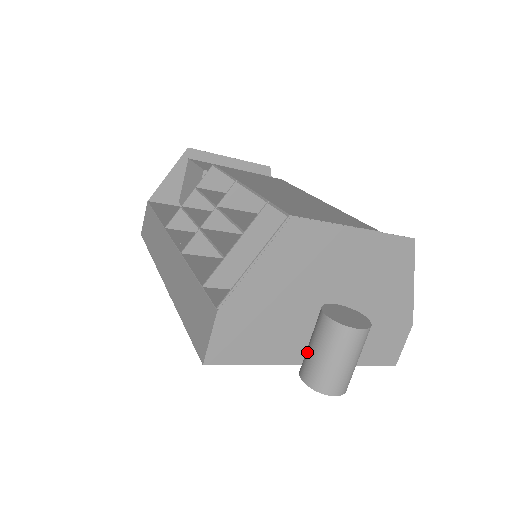
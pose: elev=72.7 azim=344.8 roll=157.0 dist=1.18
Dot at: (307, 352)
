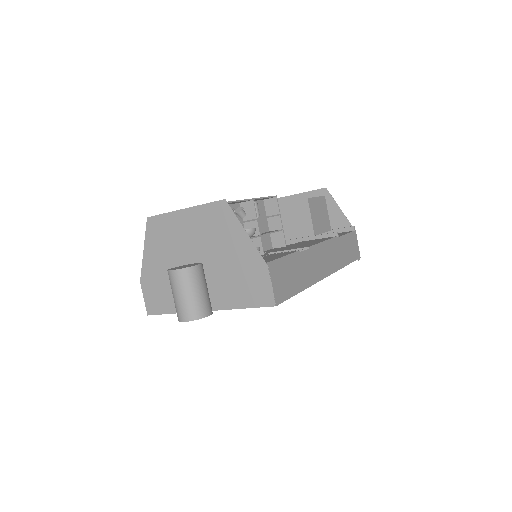
Dot at: occluded
